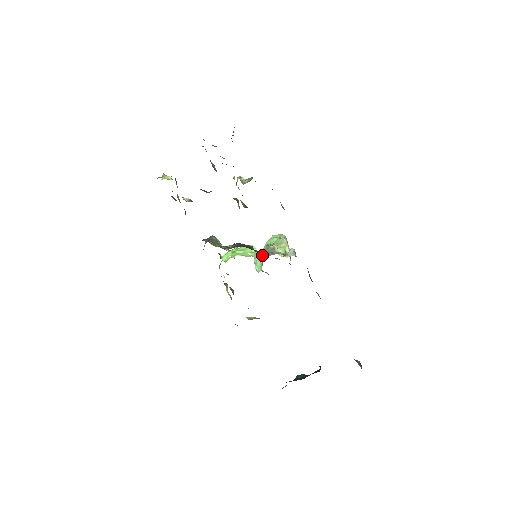
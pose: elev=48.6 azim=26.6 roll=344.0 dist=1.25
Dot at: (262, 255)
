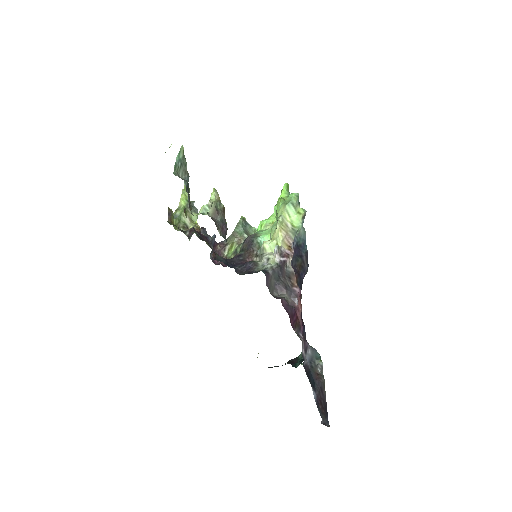
Dot at: (255, 260)
